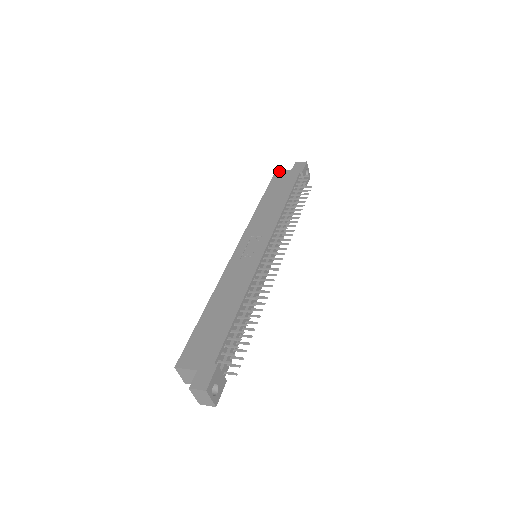
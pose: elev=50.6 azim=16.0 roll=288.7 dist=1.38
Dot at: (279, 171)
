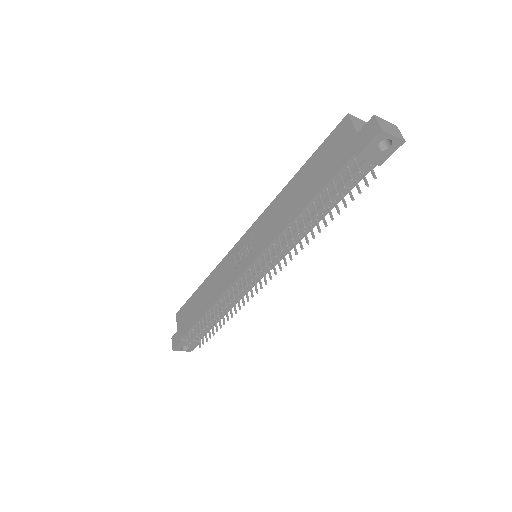
Dot at: (347, 120)
